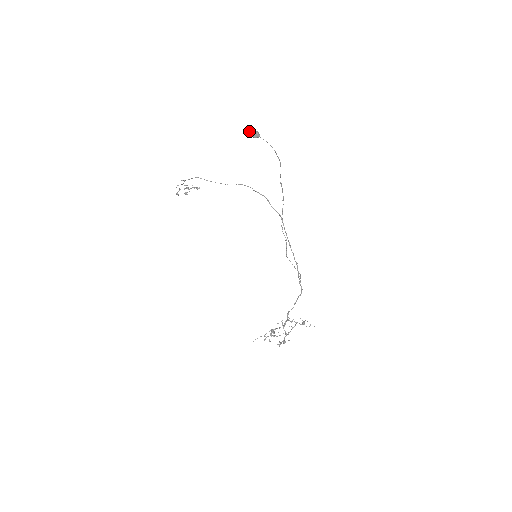
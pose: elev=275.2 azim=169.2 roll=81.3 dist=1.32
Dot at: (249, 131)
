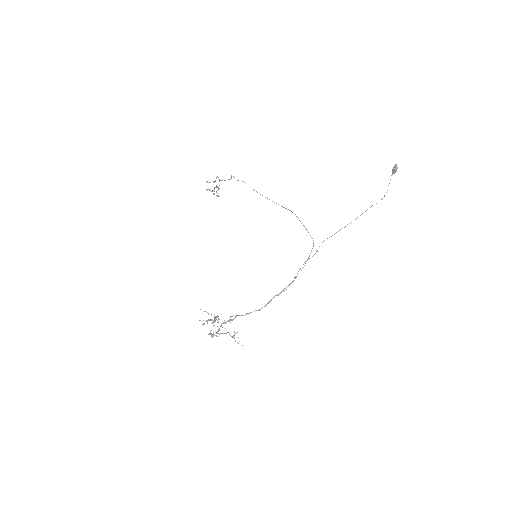
Dot at: occluded
